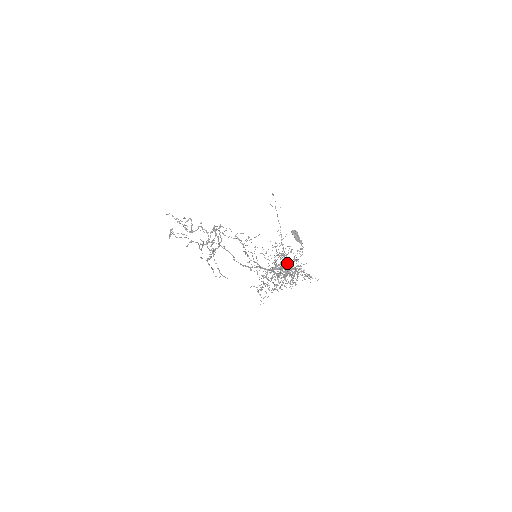
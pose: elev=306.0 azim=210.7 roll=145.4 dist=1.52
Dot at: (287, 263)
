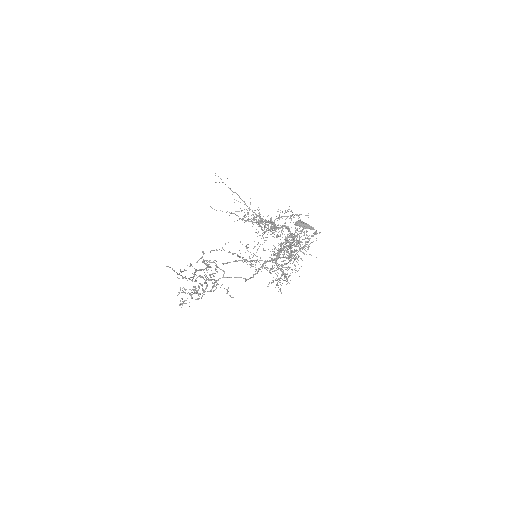
Dot at: (261, 218)
